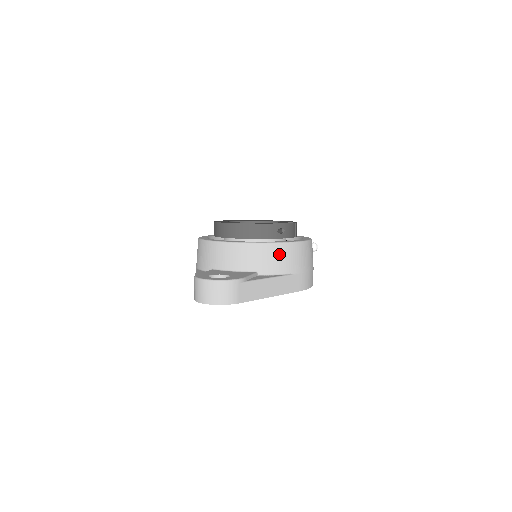
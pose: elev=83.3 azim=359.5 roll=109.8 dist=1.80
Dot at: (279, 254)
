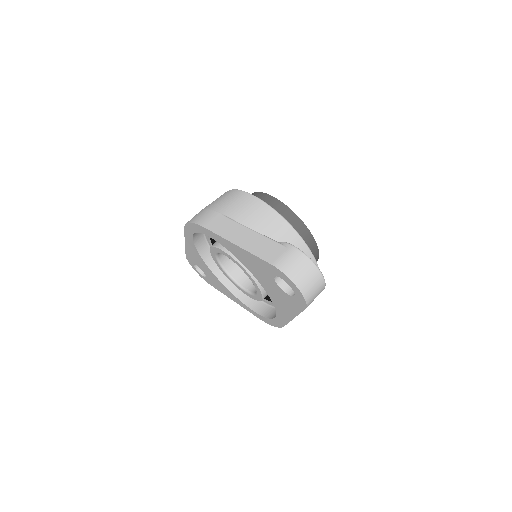
Dot at: occluded
